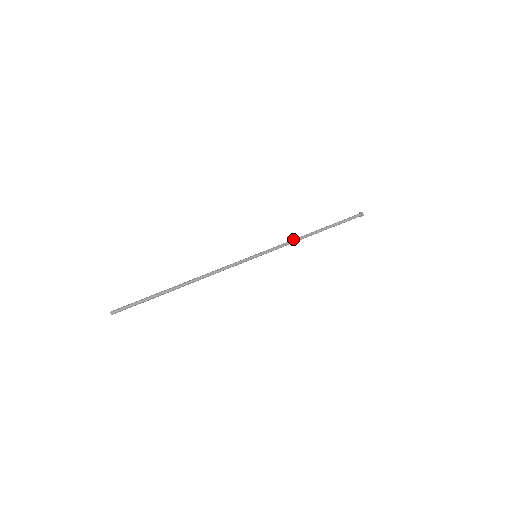
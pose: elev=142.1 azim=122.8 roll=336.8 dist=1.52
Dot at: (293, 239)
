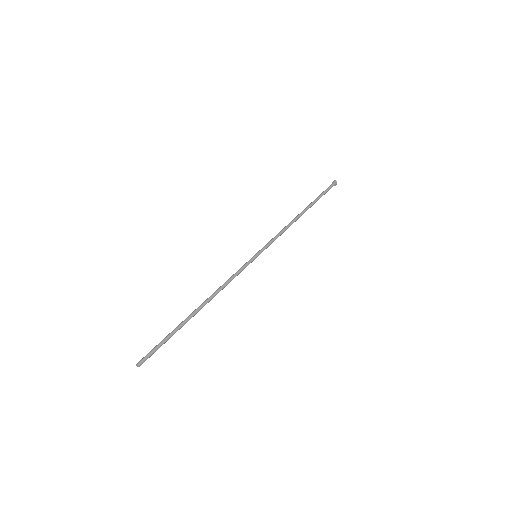
Dot at: (284, 227)
